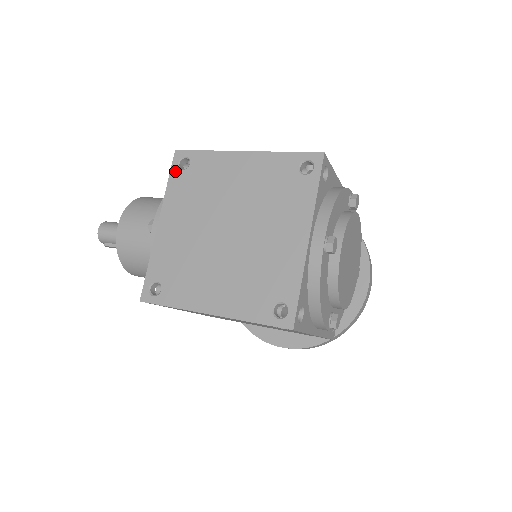
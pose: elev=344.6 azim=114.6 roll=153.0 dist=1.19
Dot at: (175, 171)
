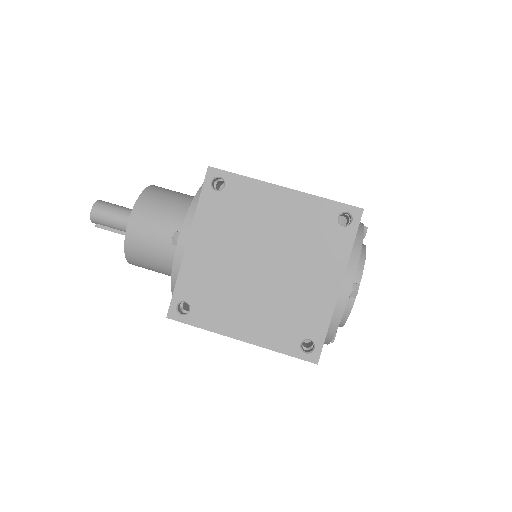
Dot at: (208, 190)
